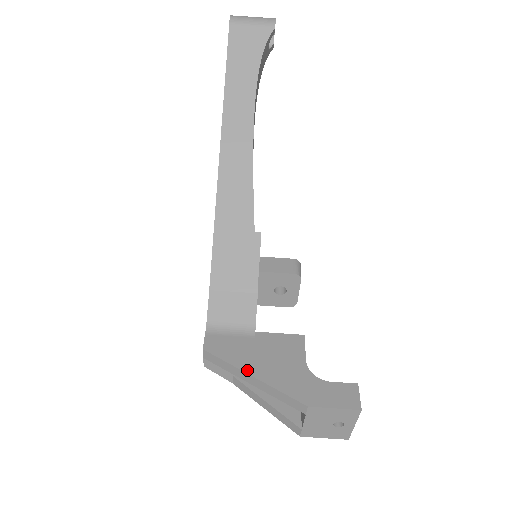
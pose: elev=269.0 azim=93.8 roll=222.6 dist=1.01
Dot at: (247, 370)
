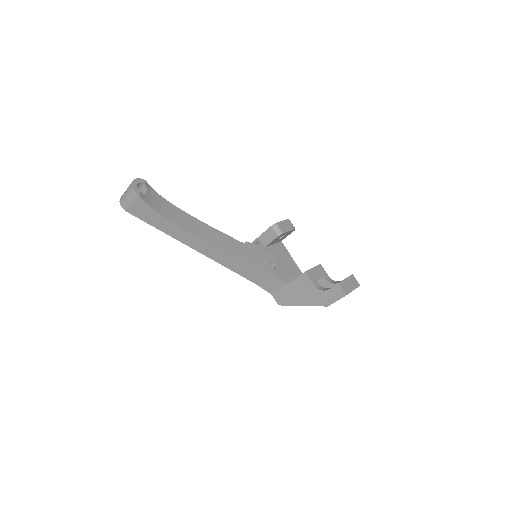
Dot at: (298, 305)
